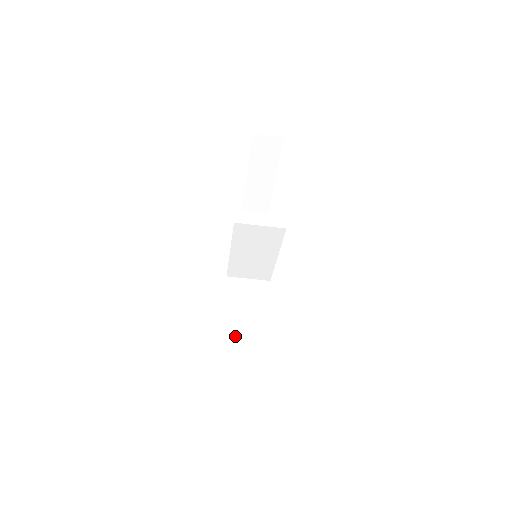
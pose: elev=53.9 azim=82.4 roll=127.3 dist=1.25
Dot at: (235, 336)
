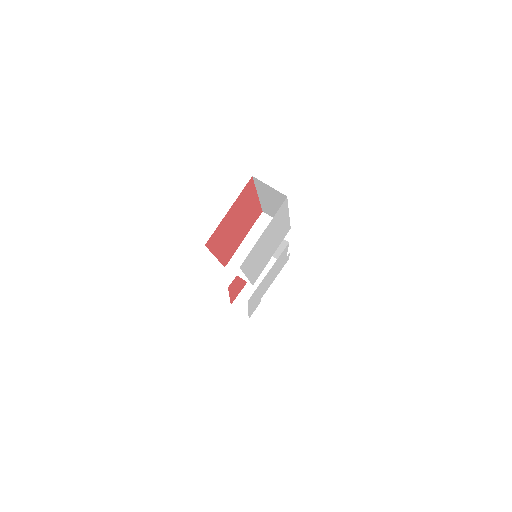
Dot at: occluded
